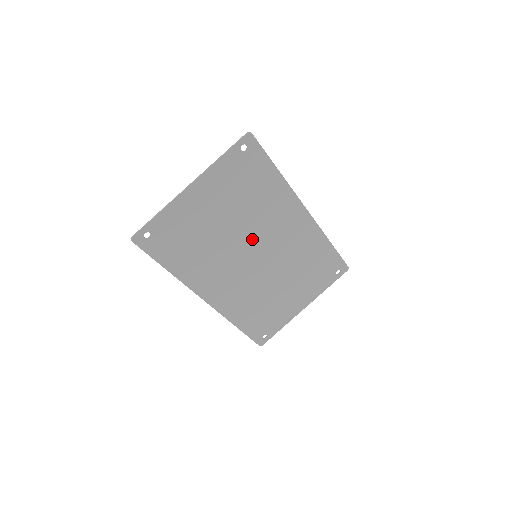
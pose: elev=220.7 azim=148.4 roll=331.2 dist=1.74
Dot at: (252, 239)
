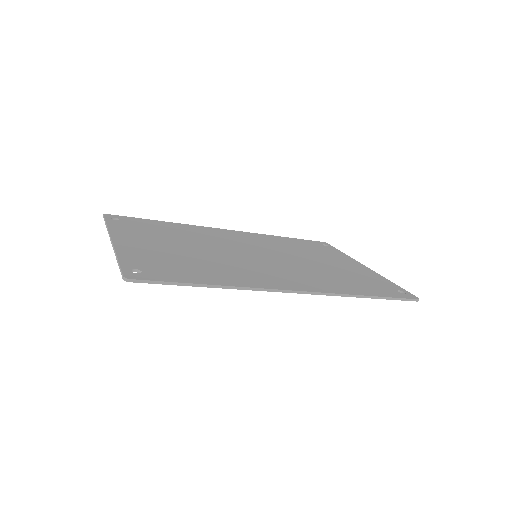
Dot at: occluded
